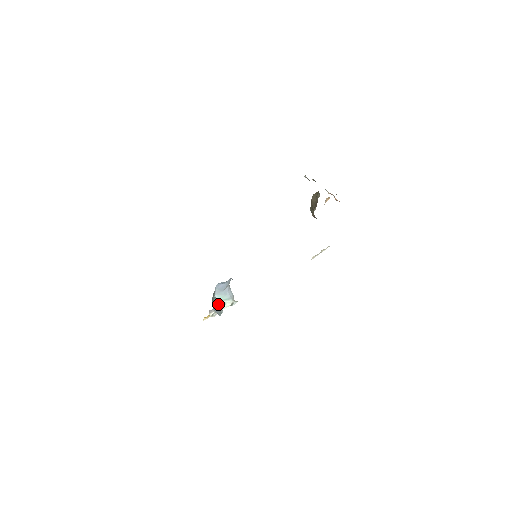
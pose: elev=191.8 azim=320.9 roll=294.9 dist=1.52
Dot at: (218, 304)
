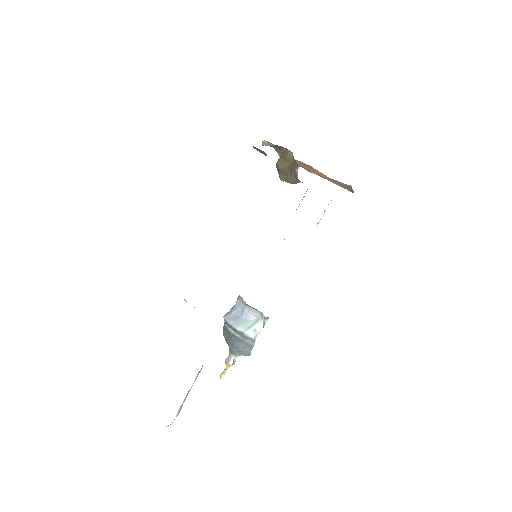
Dot at: (245, 336)
